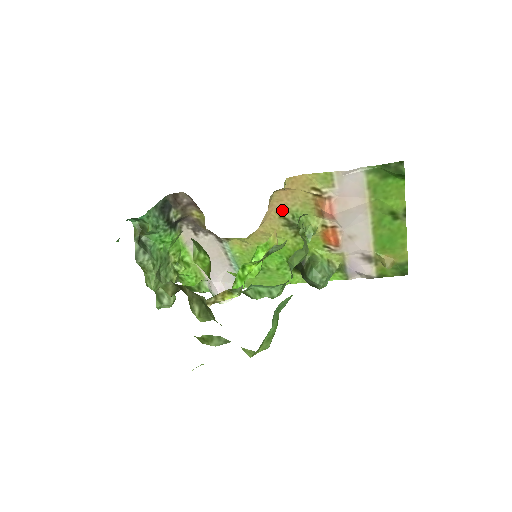
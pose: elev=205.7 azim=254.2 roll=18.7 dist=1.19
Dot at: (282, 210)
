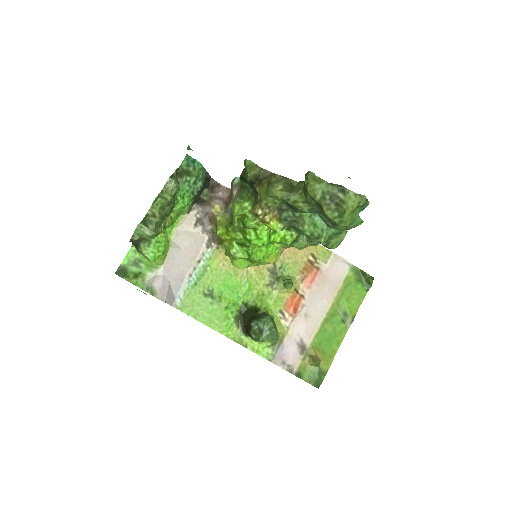
Dot at: occluded
